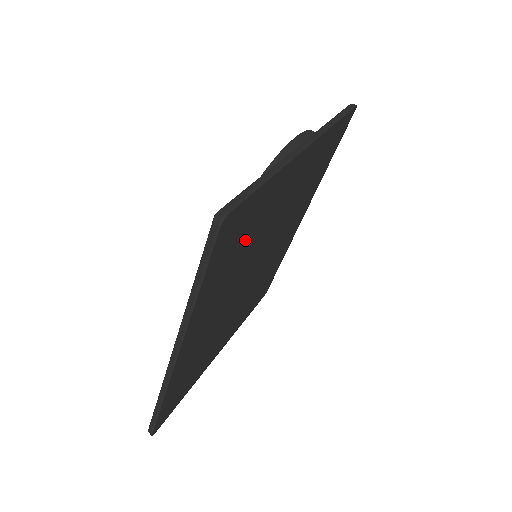
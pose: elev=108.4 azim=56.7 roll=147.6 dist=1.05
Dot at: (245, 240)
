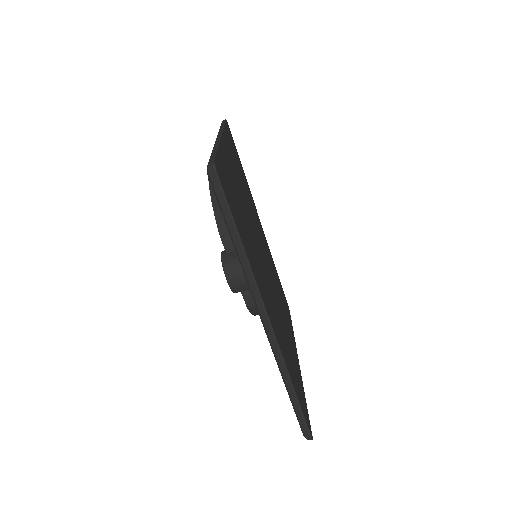
Dot at: (238, 208)
